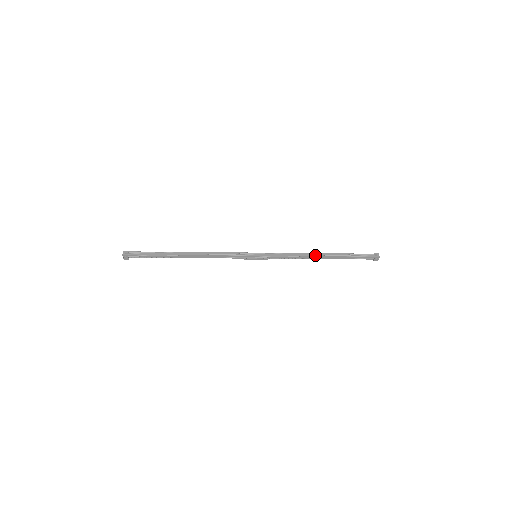
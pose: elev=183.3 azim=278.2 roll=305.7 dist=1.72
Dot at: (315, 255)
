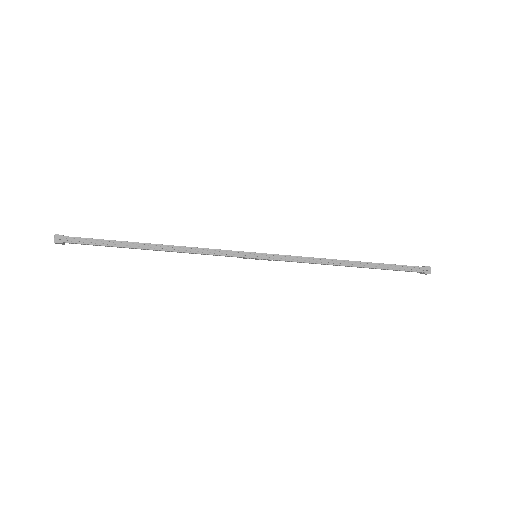
Dot at: (341, 264)
